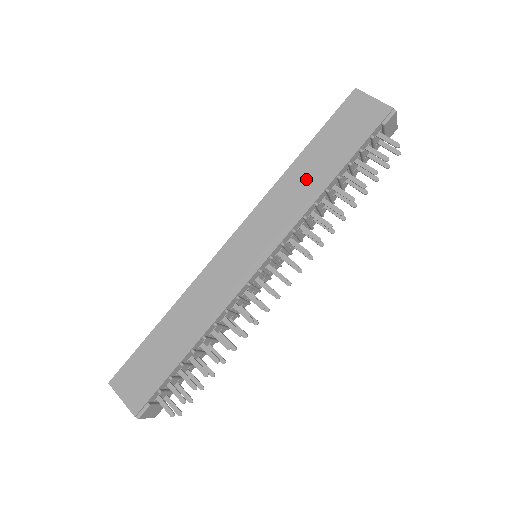
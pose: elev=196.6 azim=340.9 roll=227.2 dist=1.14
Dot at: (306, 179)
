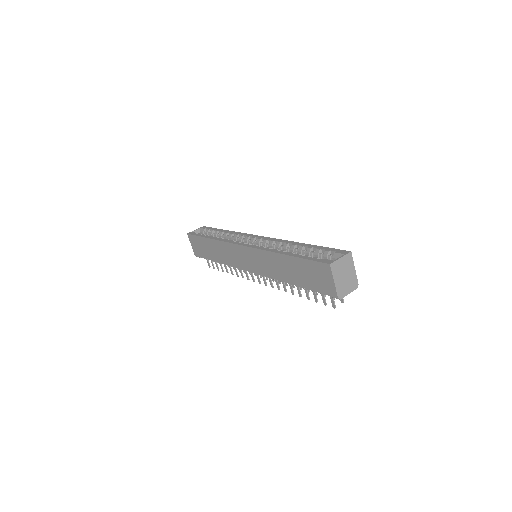
Dot at: (281, 268)
